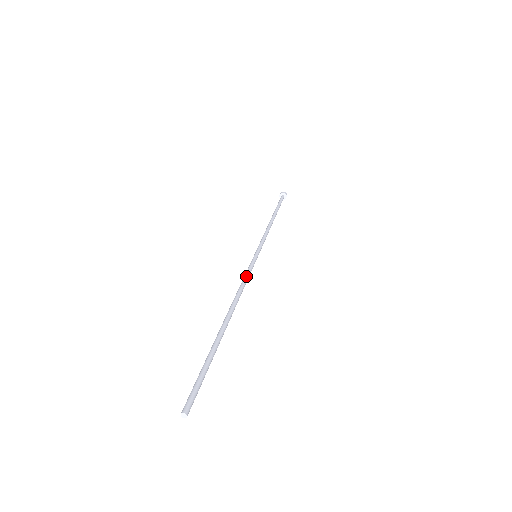
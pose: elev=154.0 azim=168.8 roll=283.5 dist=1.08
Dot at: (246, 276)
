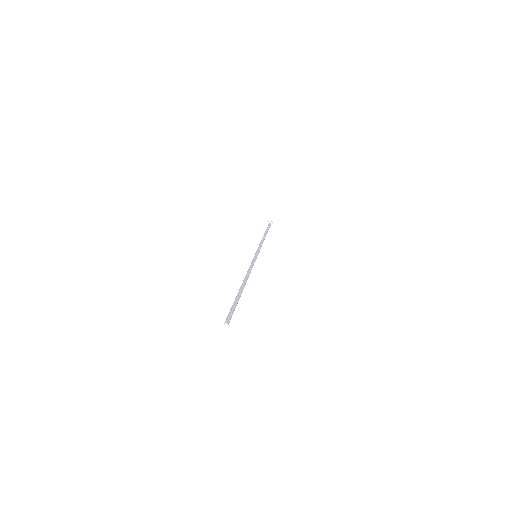
Dot at: (252, 266)
